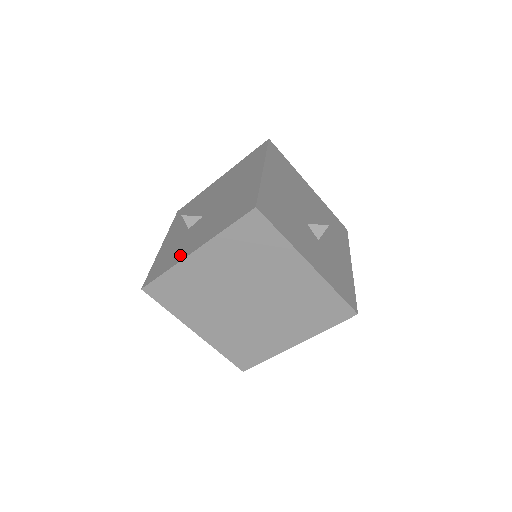
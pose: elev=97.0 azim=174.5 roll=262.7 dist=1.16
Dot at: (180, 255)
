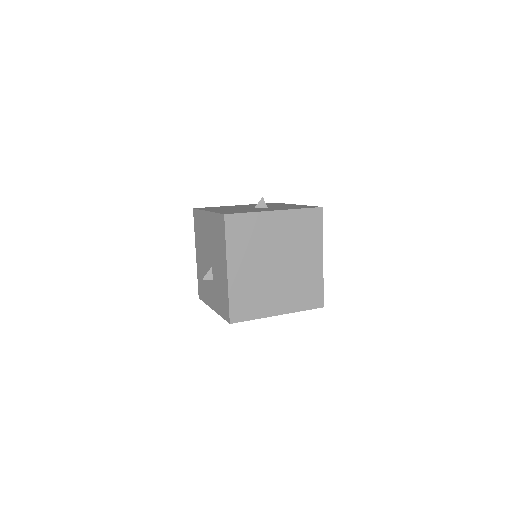
Dot at: (224, 284)
